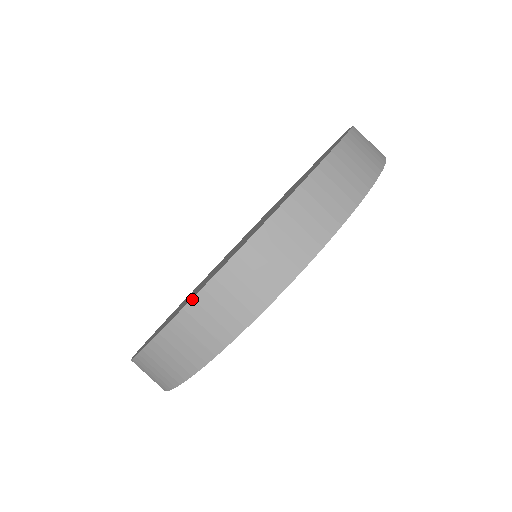
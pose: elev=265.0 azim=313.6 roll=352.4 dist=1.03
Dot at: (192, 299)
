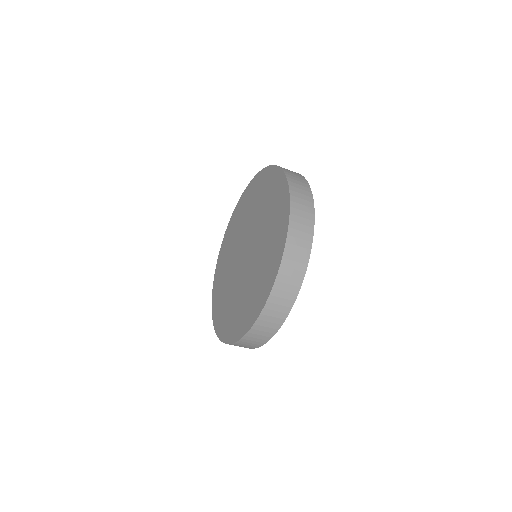
Dot at: occluded
